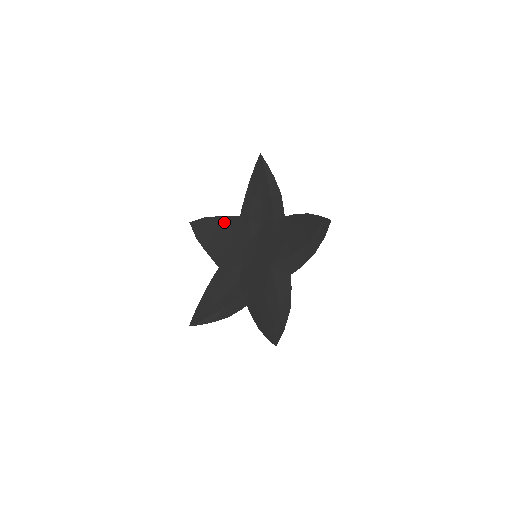
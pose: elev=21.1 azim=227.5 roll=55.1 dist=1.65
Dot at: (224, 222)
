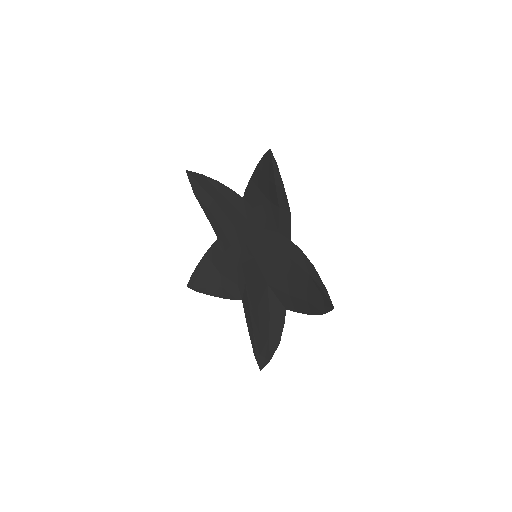
Dot at: (224, 193)
